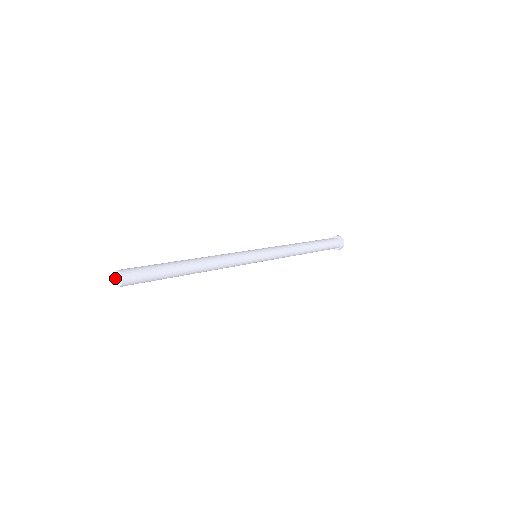
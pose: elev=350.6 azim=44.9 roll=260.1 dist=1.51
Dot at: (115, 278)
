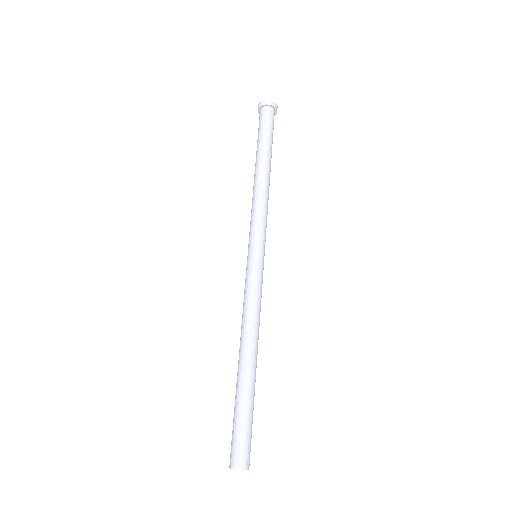
Dot at: occluded
